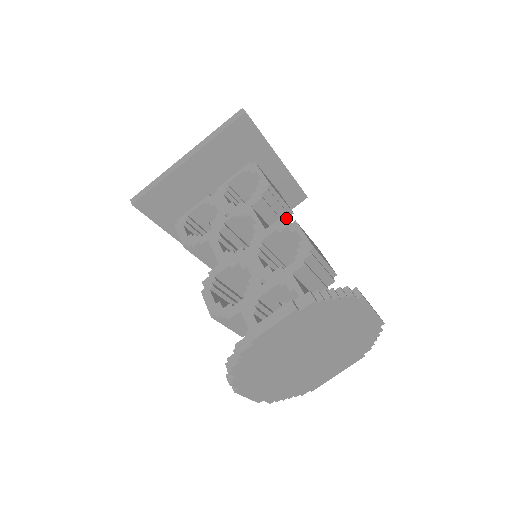
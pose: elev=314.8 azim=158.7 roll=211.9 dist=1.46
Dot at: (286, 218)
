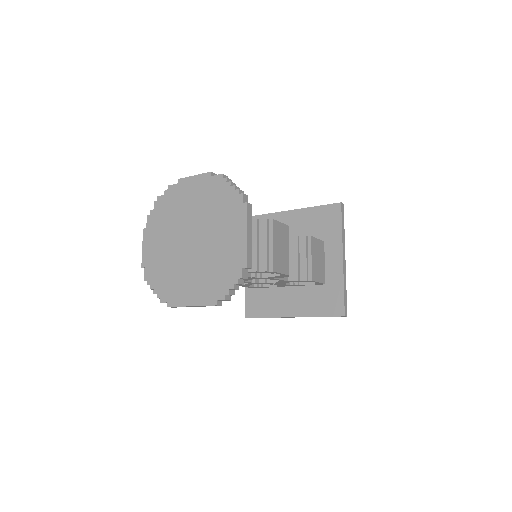
Dot at: occluded
